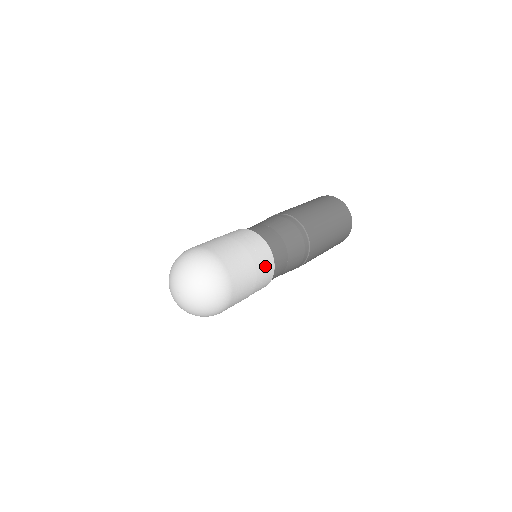
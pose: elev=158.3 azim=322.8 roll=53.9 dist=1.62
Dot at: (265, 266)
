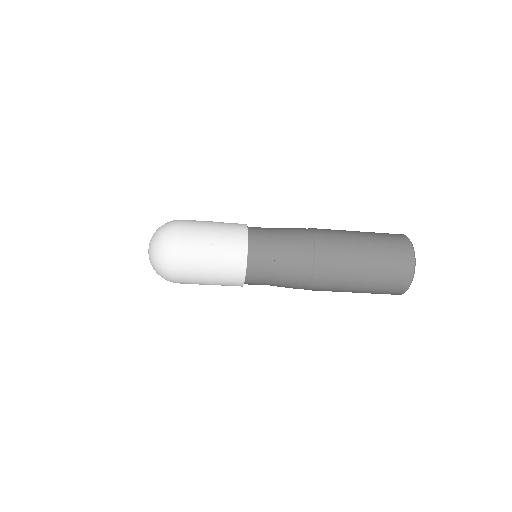
Dot at: occluded
